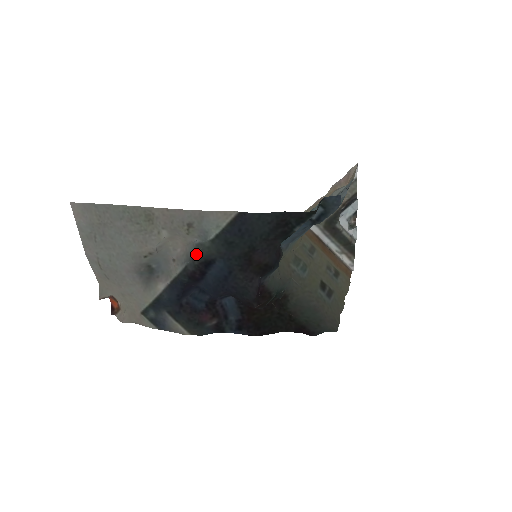
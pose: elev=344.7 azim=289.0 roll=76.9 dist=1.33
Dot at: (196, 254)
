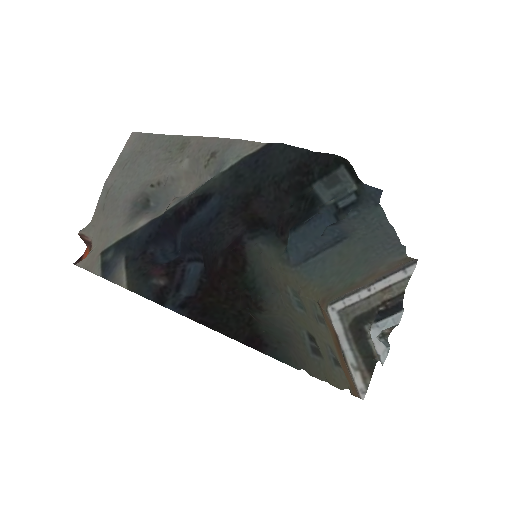
Dot at: (199, 188)
